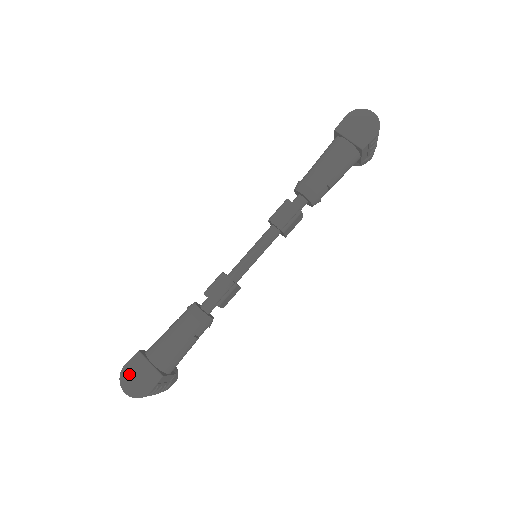
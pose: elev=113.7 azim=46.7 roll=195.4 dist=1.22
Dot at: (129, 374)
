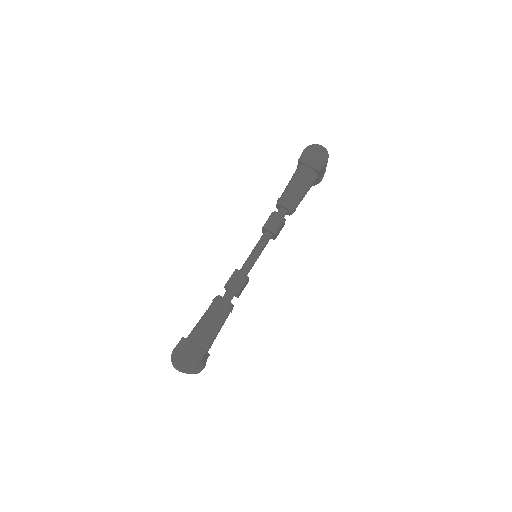
Dot at: (179, 355)
